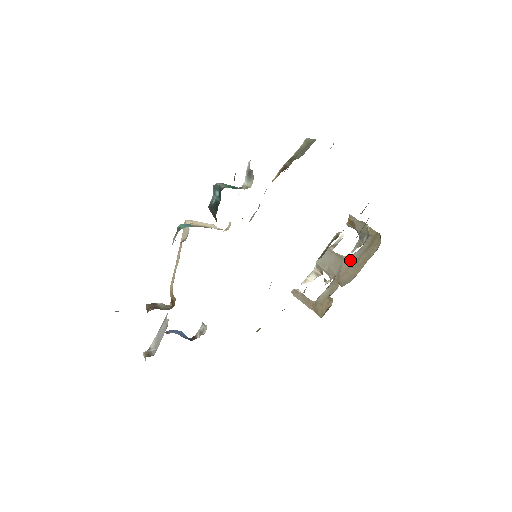
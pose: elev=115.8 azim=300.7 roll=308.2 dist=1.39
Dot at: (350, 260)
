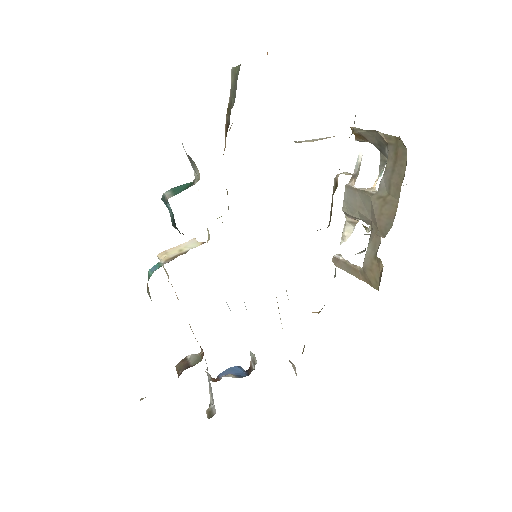
Dot at: (379, 193)
